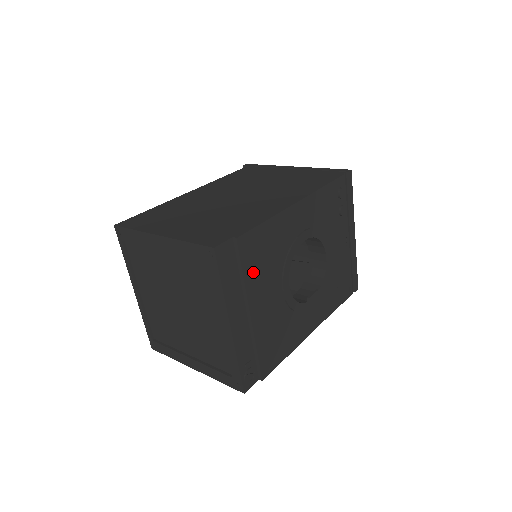
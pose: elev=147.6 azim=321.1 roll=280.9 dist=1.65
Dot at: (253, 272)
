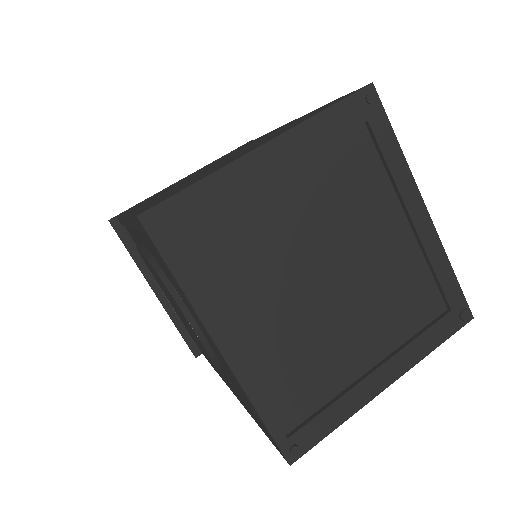
Dot at: occluded
